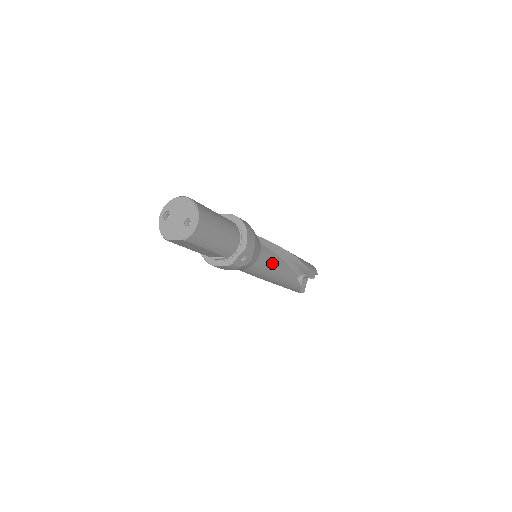
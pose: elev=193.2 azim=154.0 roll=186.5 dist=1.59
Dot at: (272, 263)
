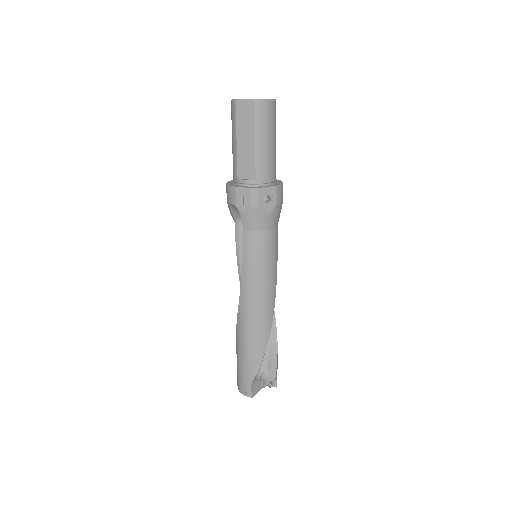
Dot at: (272, 263)
